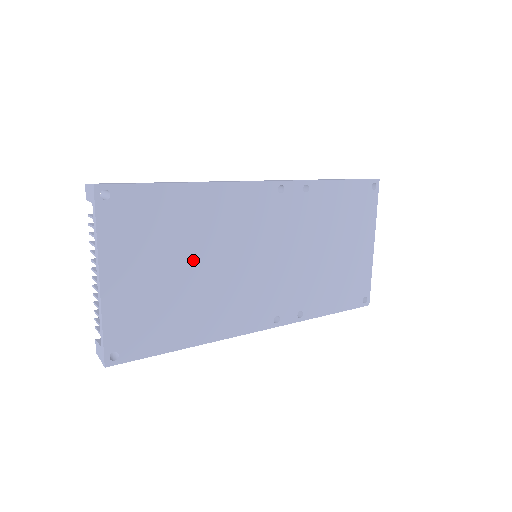
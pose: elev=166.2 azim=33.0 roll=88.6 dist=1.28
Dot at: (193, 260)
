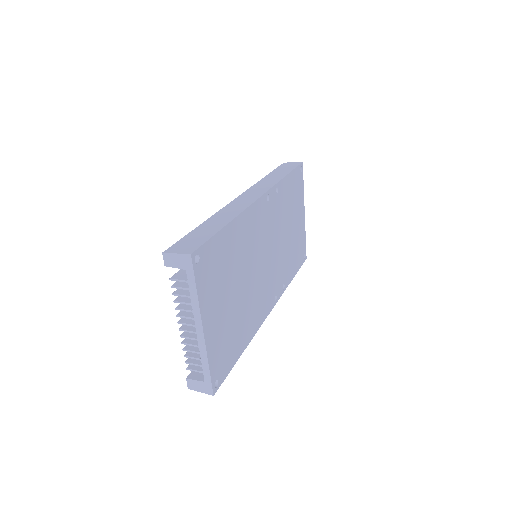
Dot at: (240, 281)
